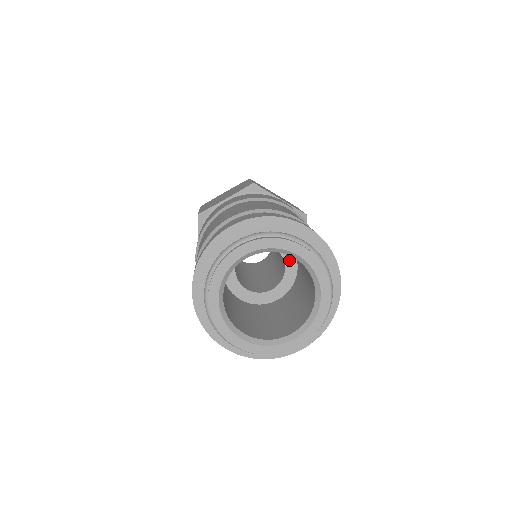
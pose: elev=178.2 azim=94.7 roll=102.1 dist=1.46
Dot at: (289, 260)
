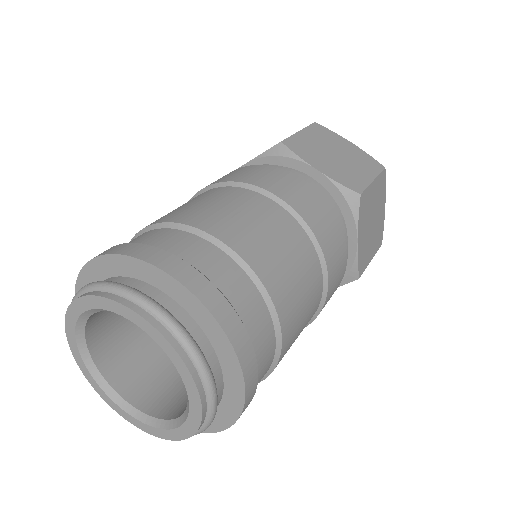
Dot at: occluded
